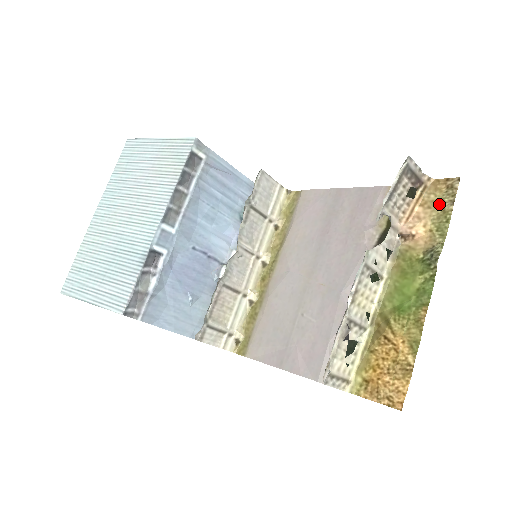
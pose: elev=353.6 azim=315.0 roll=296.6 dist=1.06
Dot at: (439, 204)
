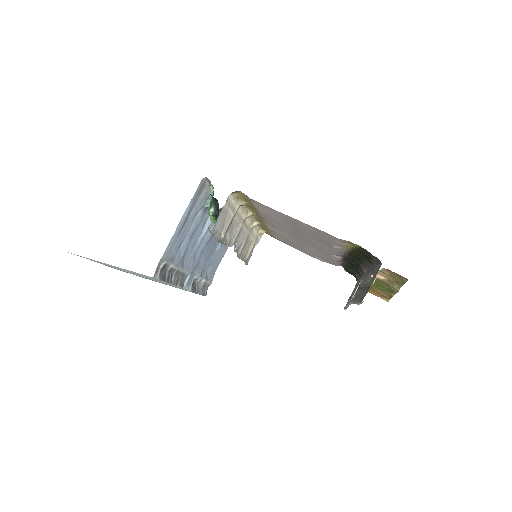
Dot at: (393, 278)
